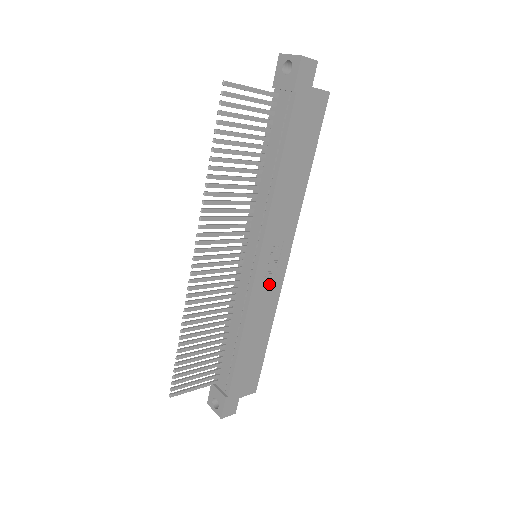
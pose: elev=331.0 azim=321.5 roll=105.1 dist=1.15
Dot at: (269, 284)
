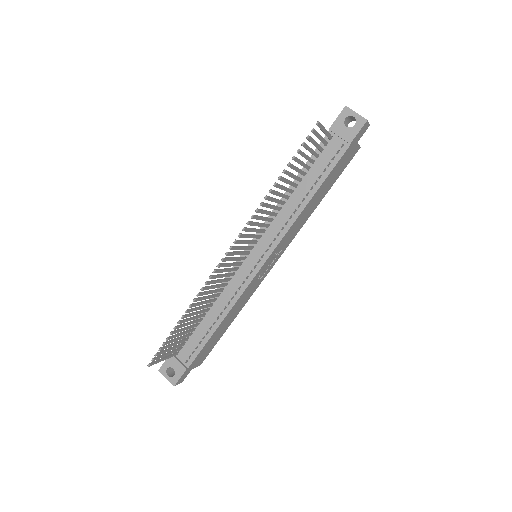
Dot at: (257, 281)
